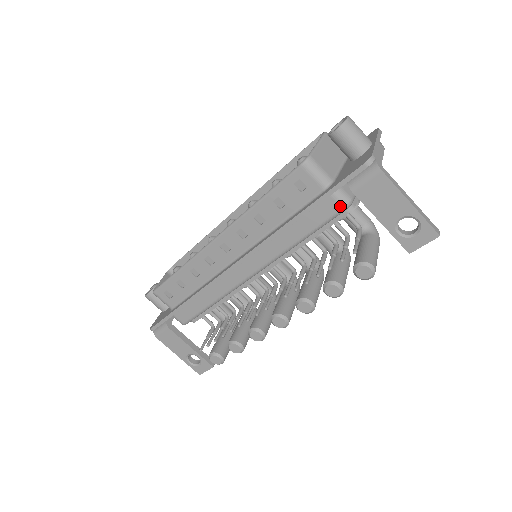
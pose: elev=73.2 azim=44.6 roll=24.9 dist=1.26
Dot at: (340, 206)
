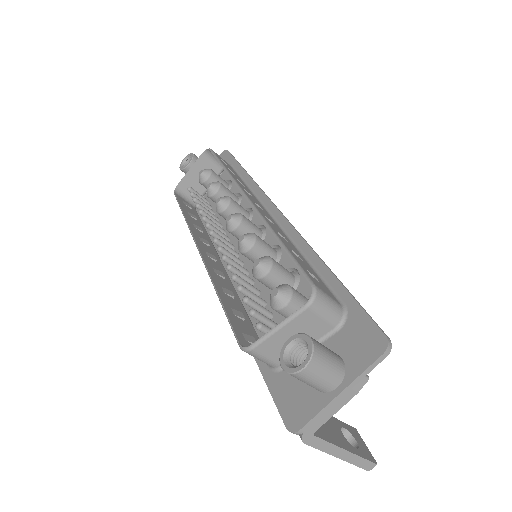
Dot at: occluded
